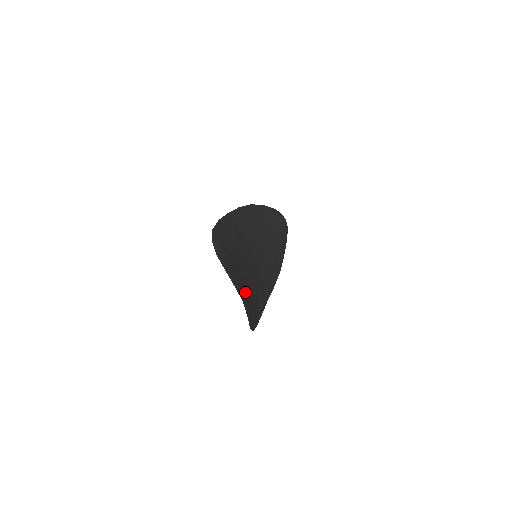
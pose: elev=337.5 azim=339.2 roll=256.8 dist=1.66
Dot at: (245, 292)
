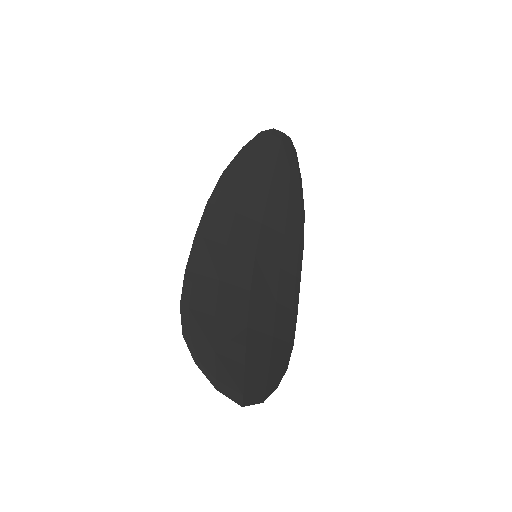
Dot at: (248, 368)
